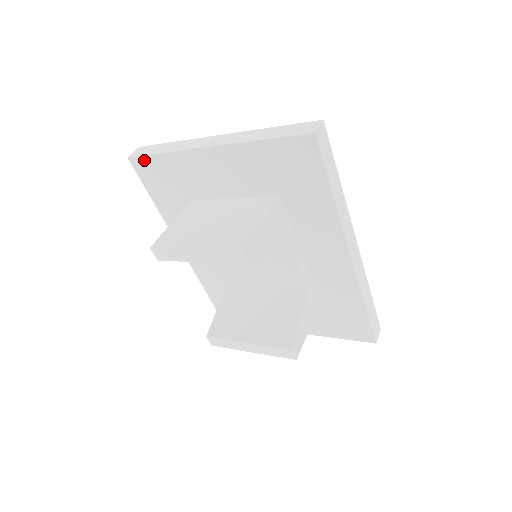
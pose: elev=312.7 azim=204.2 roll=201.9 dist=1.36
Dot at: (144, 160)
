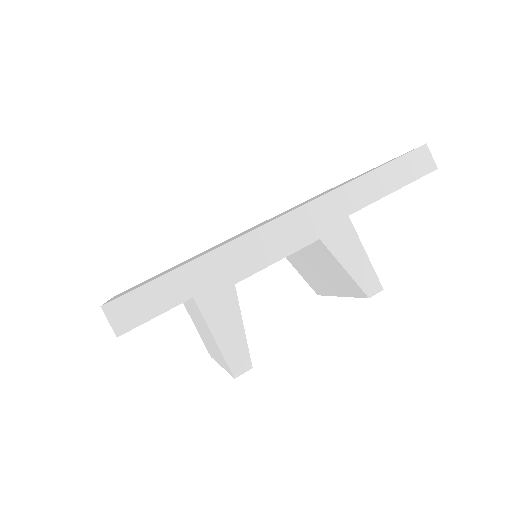
Dot at: occluded
